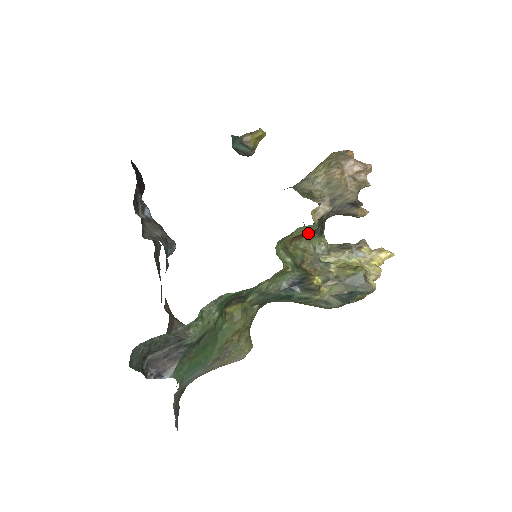
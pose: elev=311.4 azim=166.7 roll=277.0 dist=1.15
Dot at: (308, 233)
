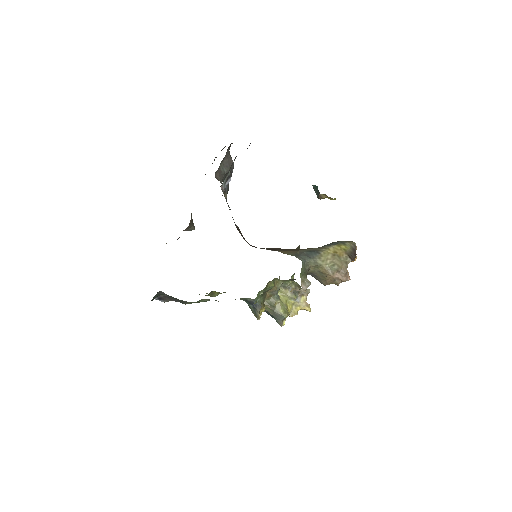
Dot at: occluded
